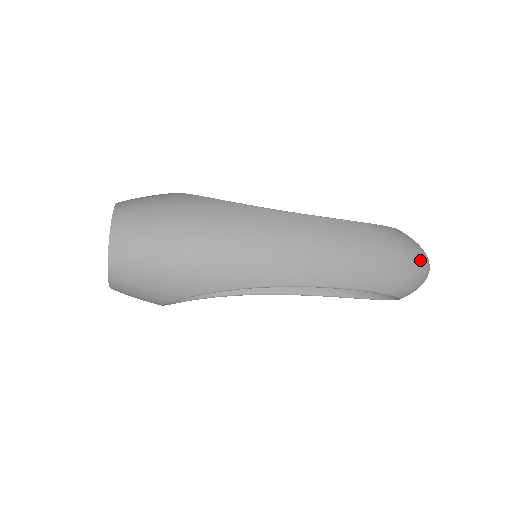
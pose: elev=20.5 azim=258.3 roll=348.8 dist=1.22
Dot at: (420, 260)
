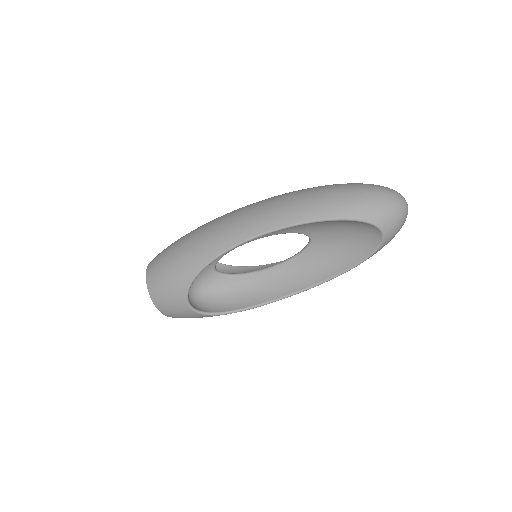
Dot at: (375, 188)
